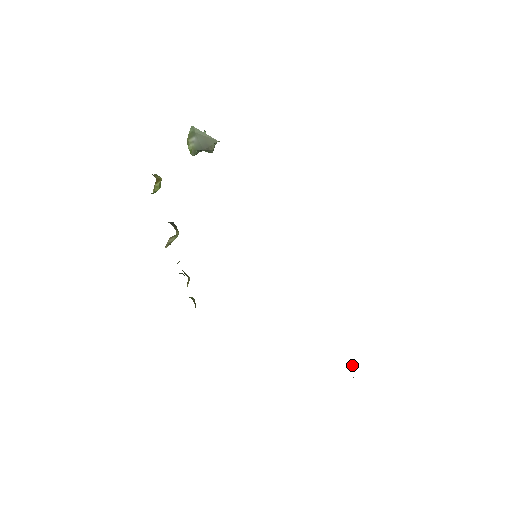
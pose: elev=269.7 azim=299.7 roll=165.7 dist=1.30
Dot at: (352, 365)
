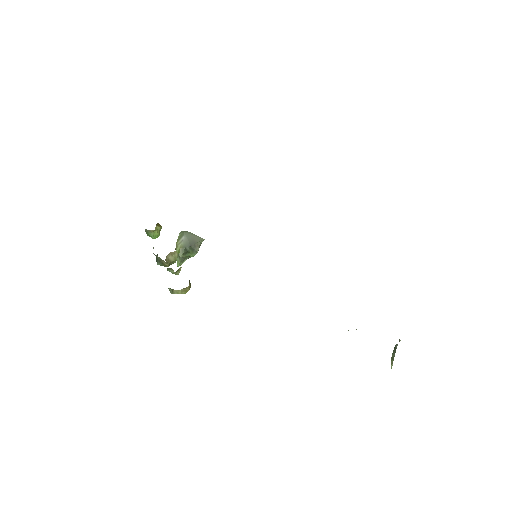
Dot at: (393, 351)
